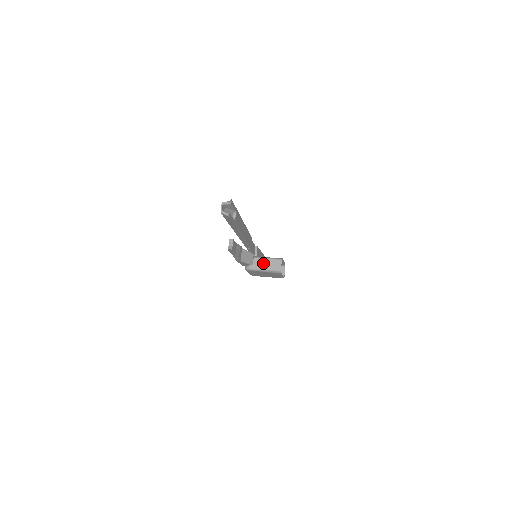
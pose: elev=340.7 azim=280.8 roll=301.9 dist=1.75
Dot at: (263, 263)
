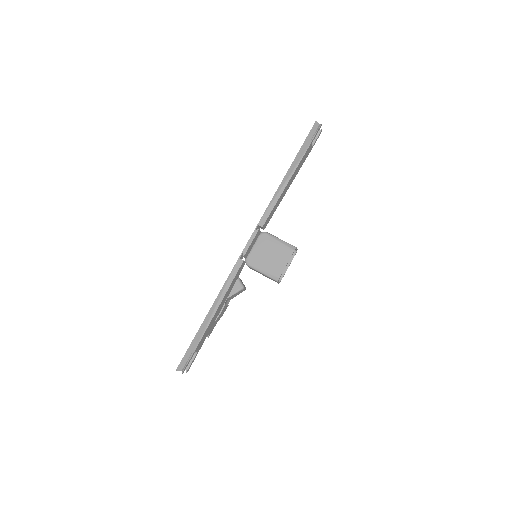
Dot at: occluded
